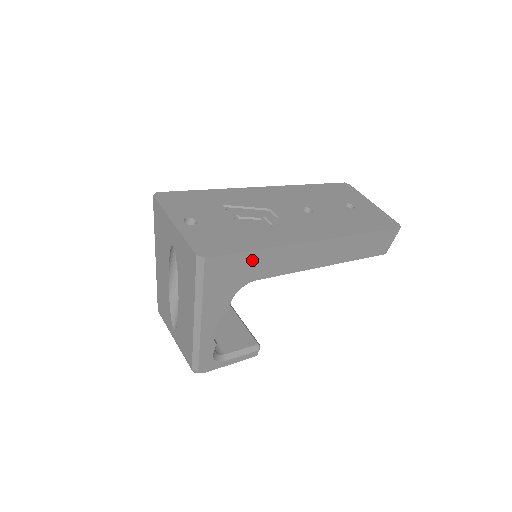
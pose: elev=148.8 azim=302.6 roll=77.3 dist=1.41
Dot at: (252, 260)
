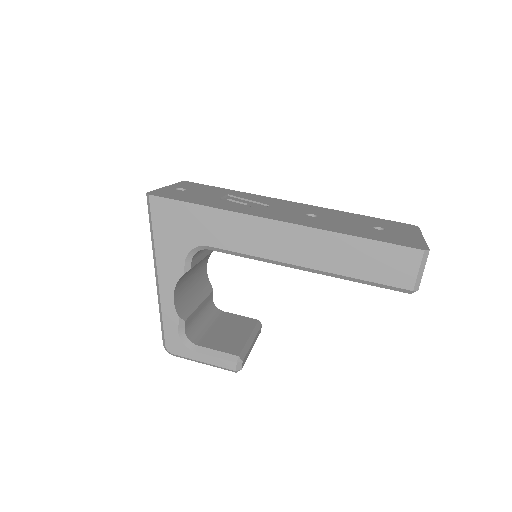
Dot at: (198, 216)
